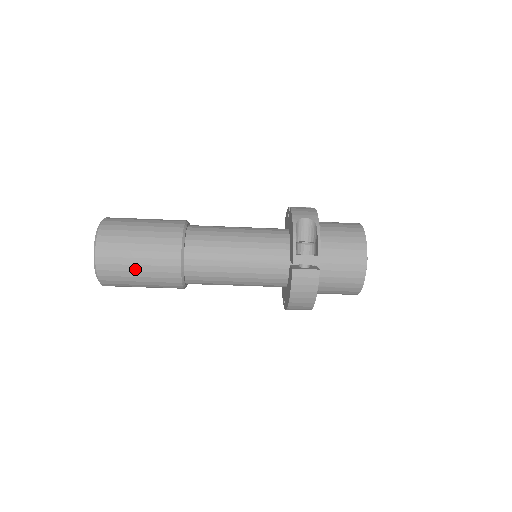
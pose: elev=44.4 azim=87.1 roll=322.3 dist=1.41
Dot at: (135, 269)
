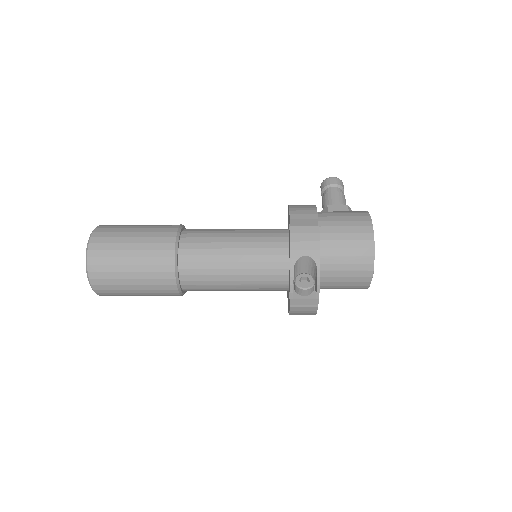
Dot at: (135, 294)
